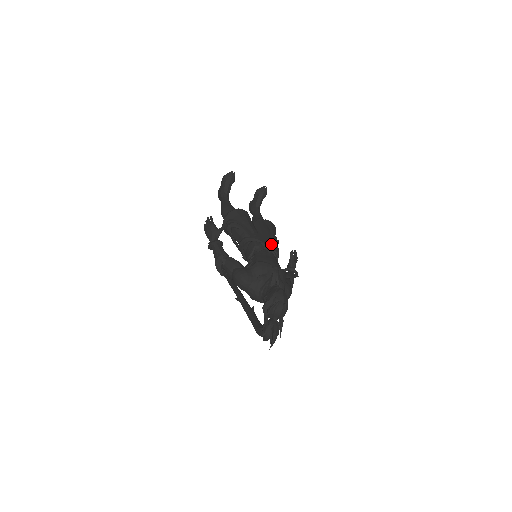
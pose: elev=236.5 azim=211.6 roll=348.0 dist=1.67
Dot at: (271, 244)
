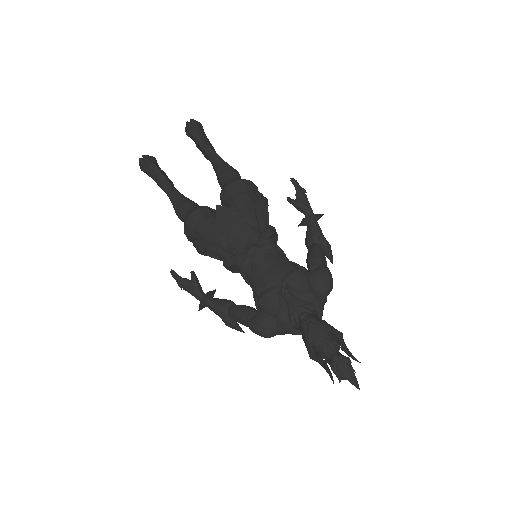
Dot at: (254, 248)
